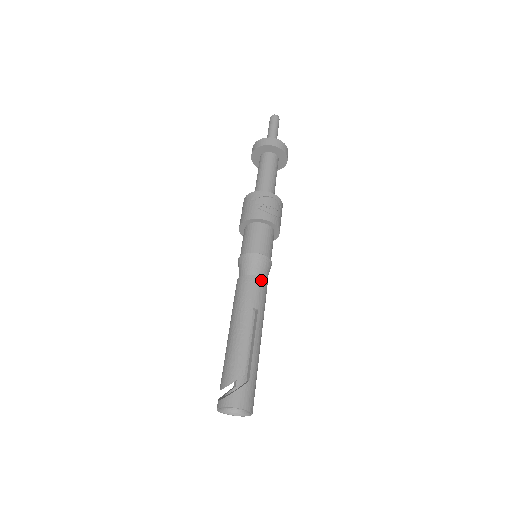
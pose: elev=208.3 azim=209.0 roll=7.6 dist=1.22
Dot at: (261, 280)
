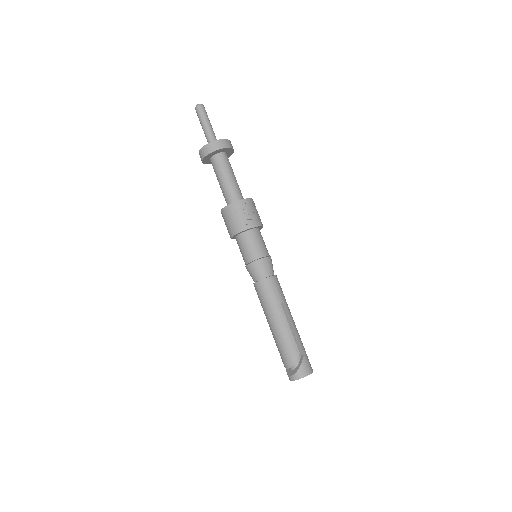
Dot at: (274, 278)
